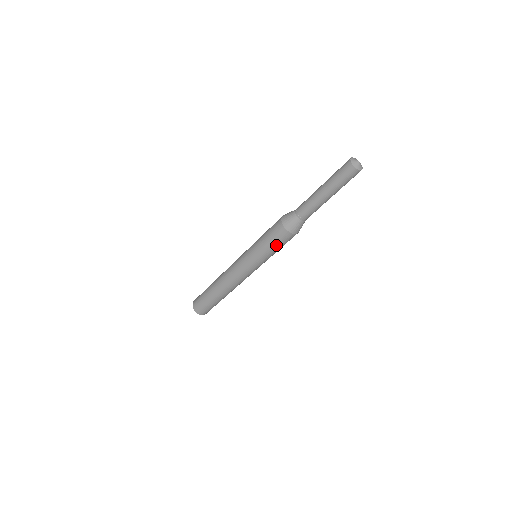
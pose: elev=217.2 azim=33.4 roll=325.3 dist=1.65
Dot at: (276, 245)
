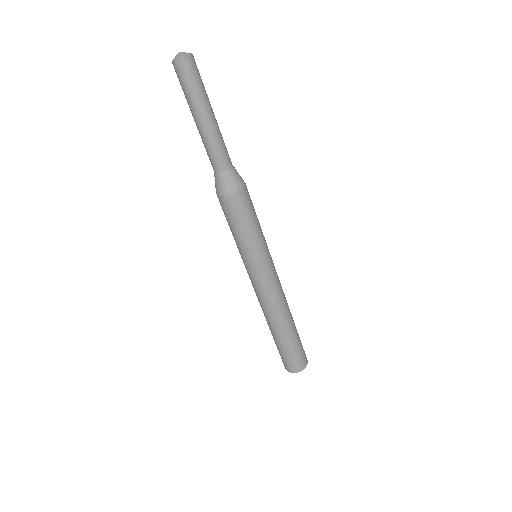
Dot at: (236, 223)
